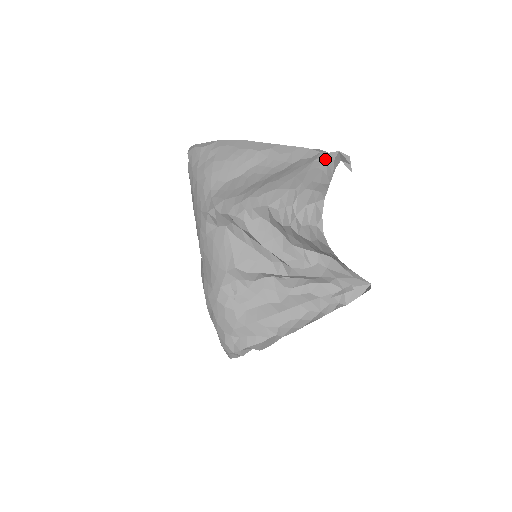
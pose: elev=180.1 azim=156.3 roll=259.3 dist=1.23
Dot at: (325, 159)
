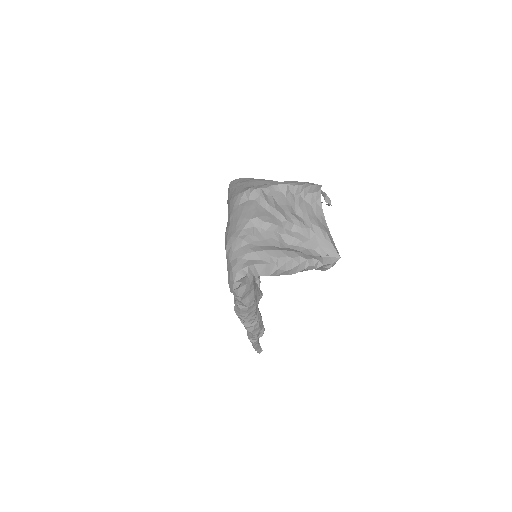
Dot at: occluded
